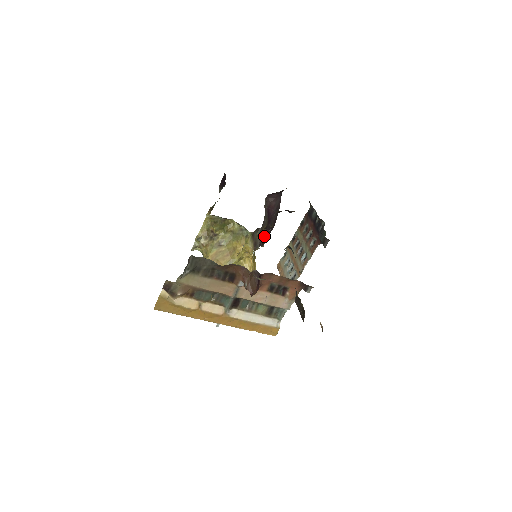
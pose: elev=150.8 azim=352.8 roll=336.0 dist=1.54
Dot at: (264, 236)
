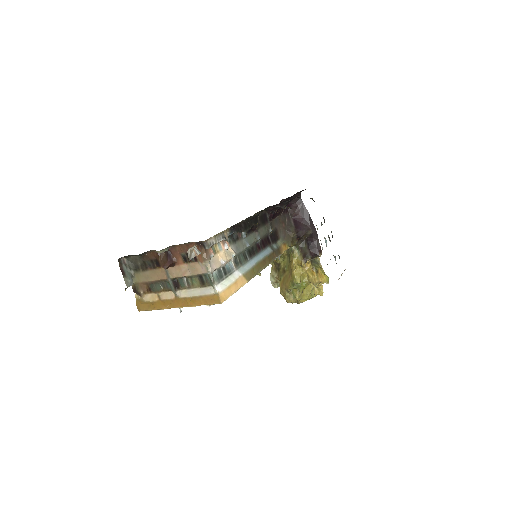
Dot at: (313, 245)
